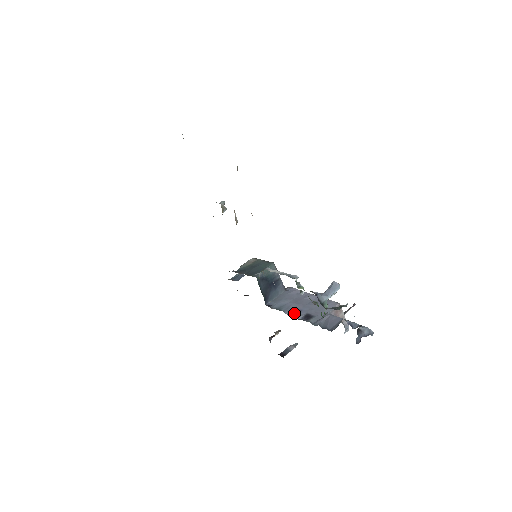
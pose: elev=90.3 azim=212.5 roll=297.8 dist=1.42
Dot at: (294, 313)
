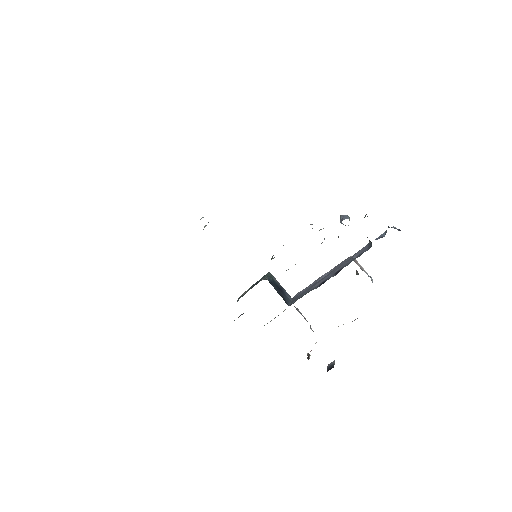
Dot at: (323, 283)
